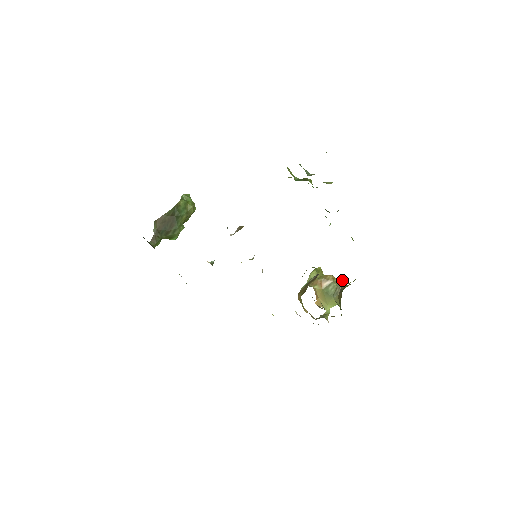
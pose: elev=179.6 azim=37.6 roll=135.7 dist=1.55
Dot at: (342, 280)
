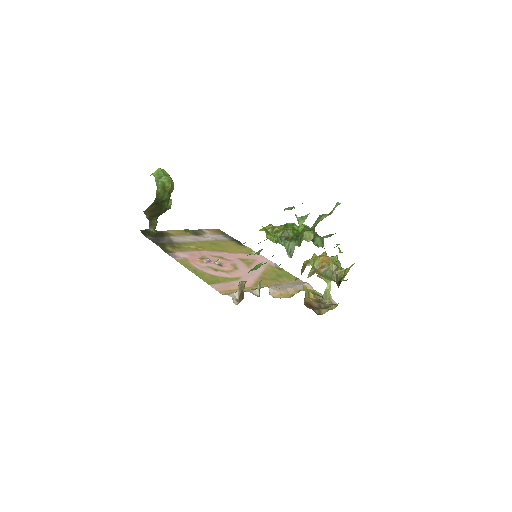
Dot at: (336, 259)
